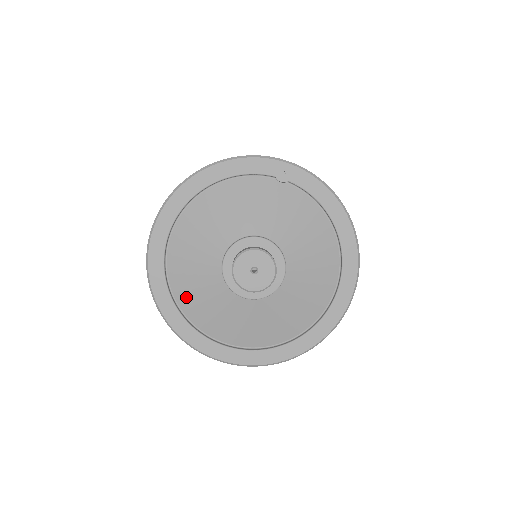
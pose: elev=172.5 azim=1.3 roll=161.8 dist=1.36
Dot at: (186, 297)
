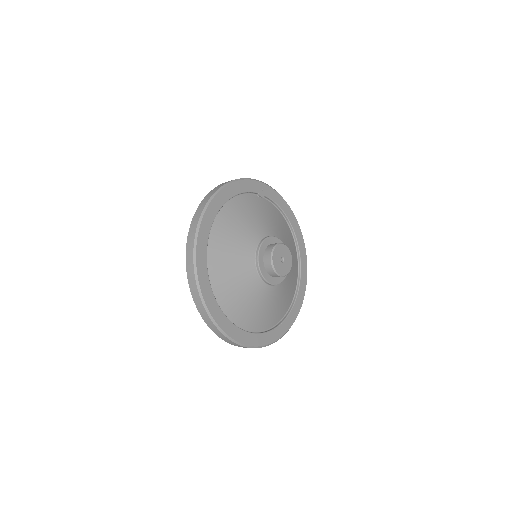
Dot at: (228, 300)
